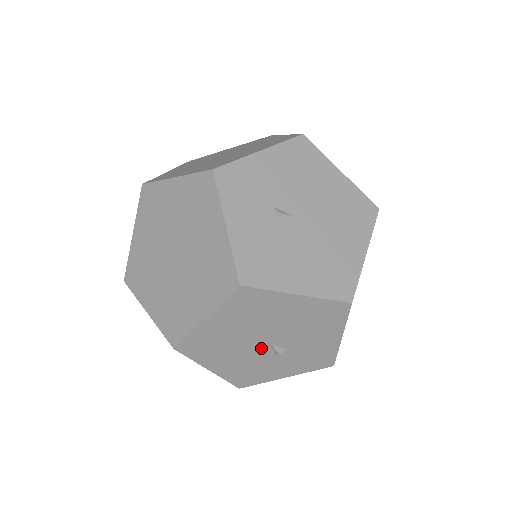
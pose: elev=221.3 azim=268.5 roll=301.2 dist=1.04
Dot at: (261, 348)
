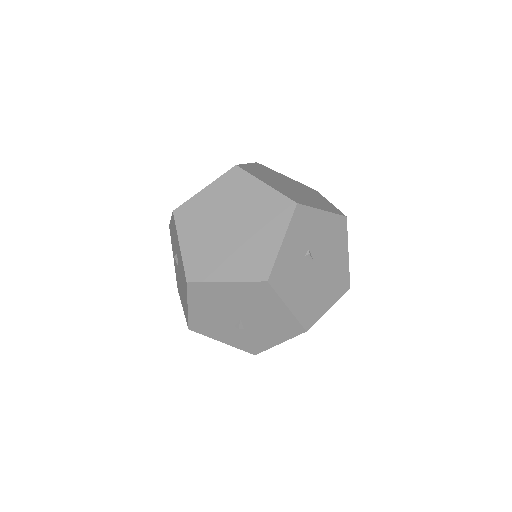
Dot at: (232, 318)
